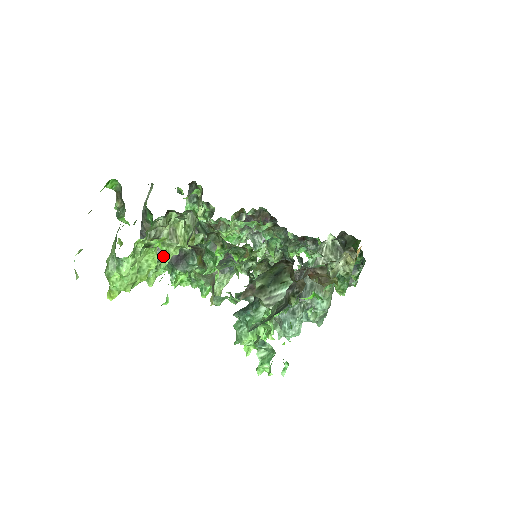
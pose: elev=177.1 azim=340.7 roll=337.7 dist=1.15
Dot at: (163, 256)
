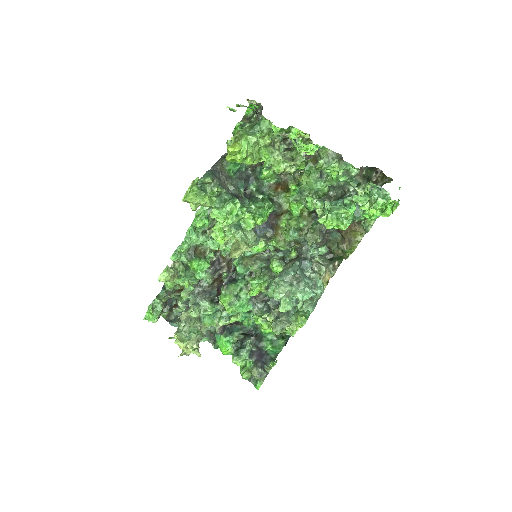
Dot at: (272, 157)
